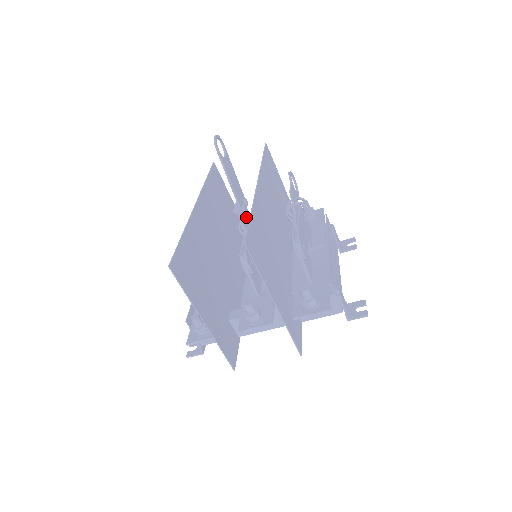
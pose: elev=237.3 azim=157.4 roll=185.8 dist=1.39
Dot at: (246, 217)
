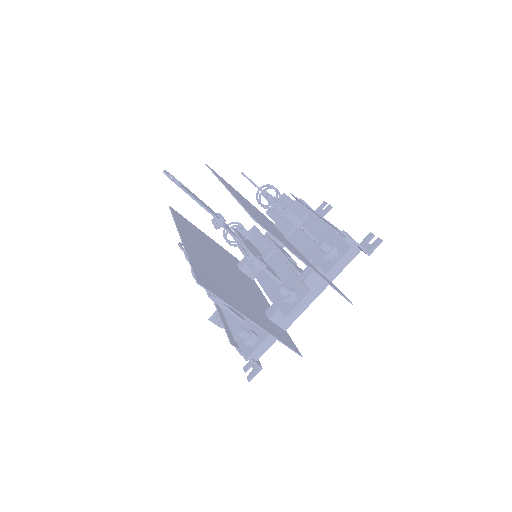
Dot at: (228, 228)
